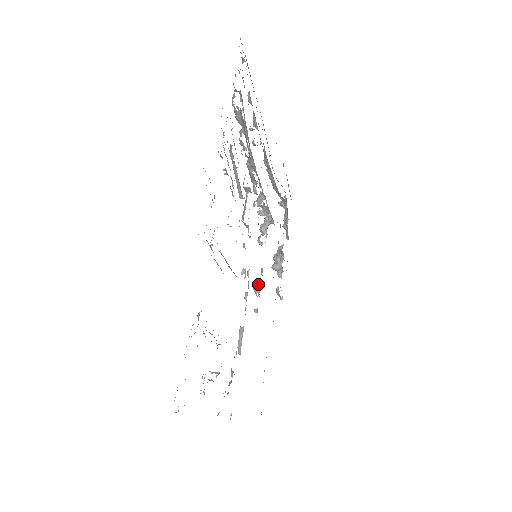
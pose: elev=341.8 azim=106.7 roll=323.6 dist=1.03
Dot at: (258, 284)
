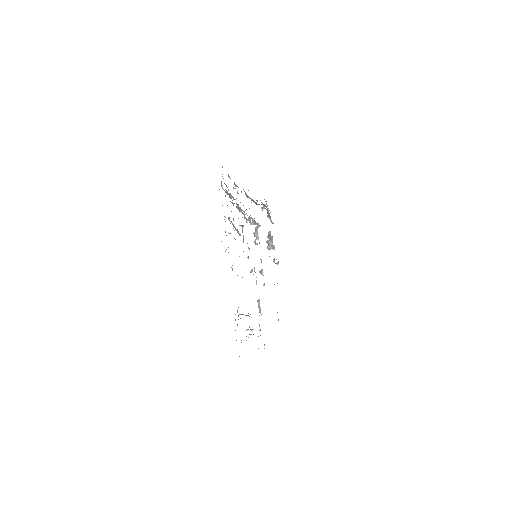
Dot at: (261, 270)
